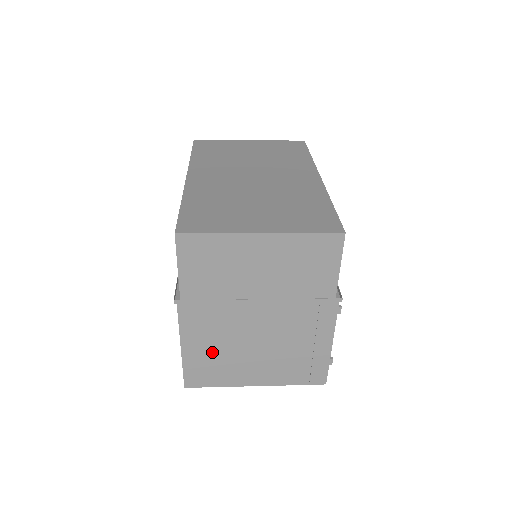
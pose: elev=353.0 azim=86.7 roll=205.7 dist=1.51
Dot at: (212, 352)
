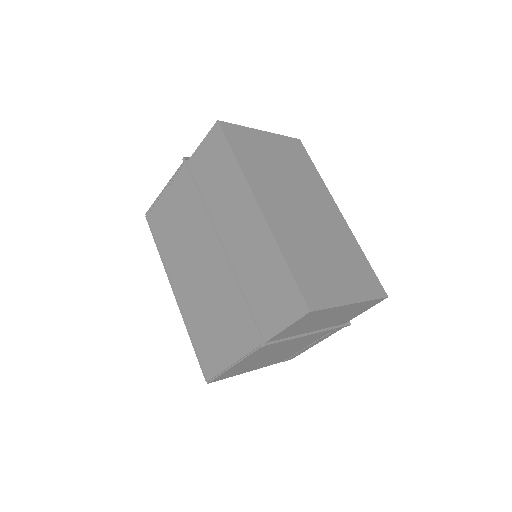
Dot at: (250, 363)
